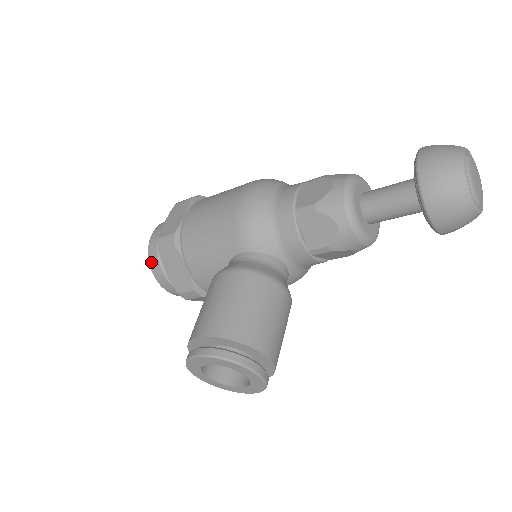
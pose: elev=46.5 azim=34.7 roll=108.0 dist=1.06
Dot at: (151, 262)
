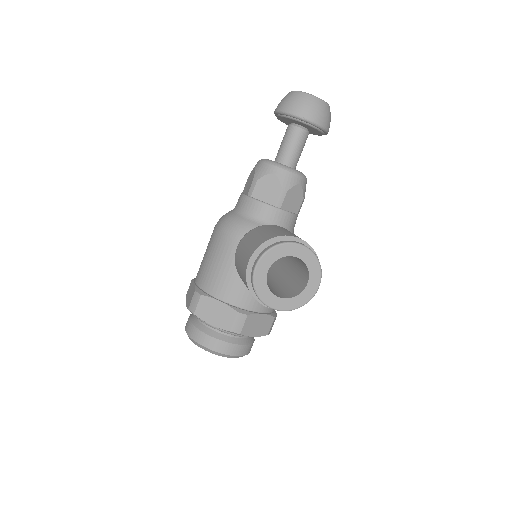
Dot at: (197, 340)
